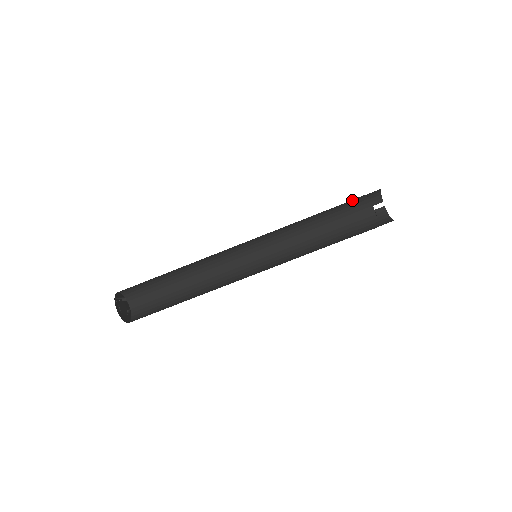
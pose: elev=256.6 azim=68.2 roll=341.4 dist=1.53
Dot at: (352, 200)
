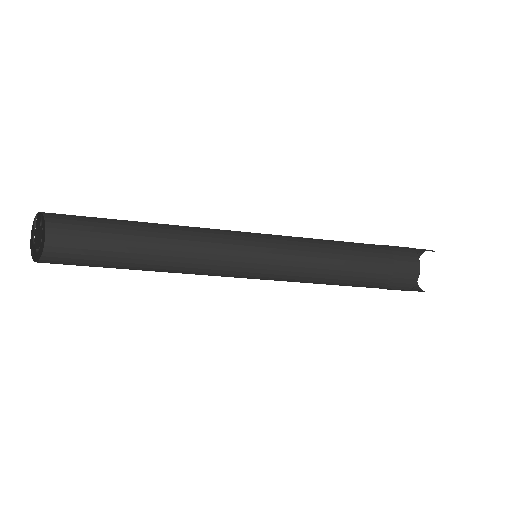
Dot at: (401, 278)
